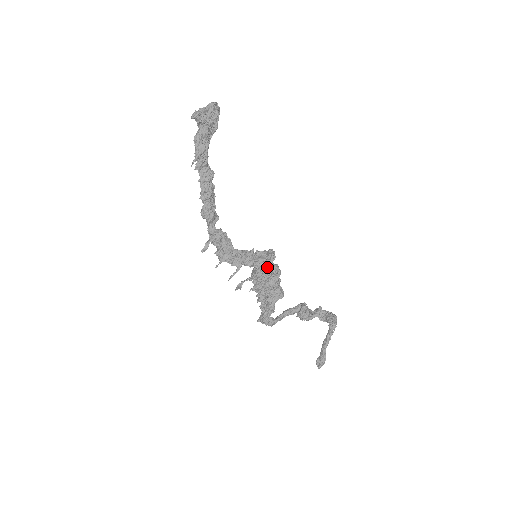
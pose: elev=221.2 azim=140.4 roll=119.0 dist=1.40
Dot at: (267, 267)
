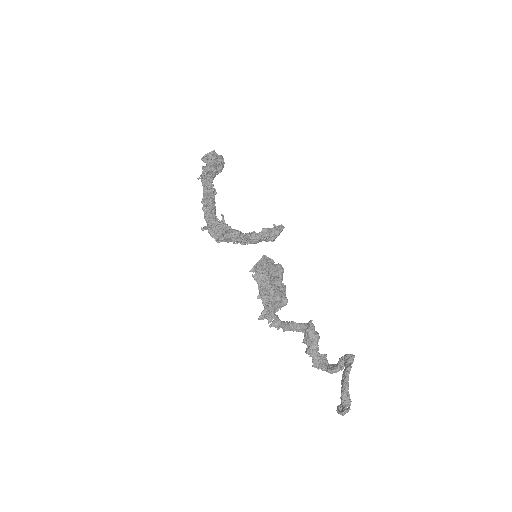
Dot at: (278, 225)
